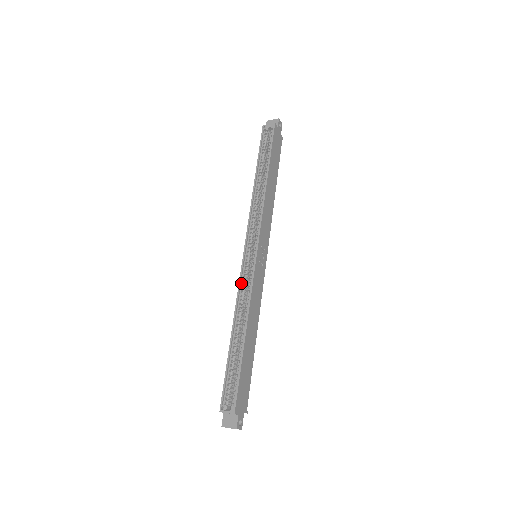
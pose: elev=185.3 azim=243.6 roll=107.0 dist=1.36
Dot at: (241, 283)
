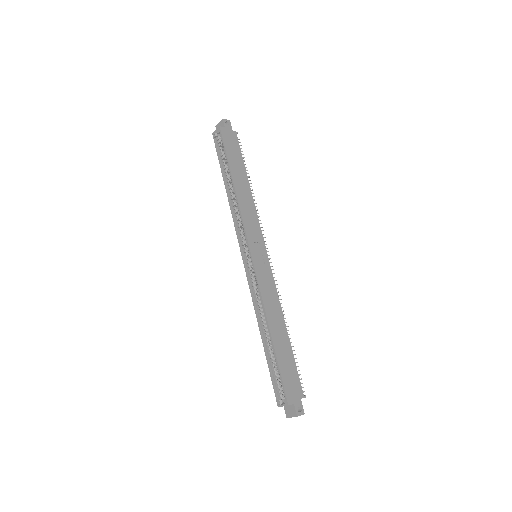
Dot at: (251, 288)
